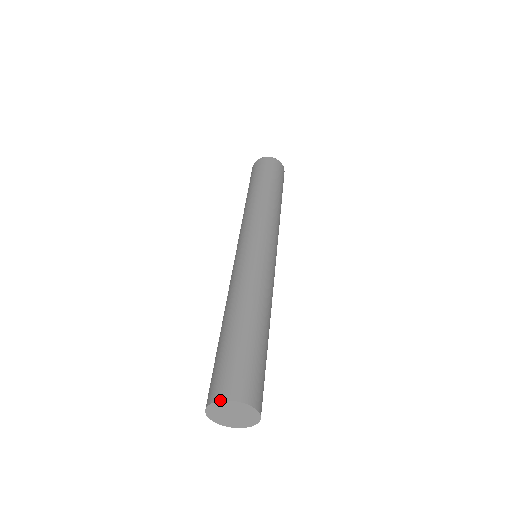
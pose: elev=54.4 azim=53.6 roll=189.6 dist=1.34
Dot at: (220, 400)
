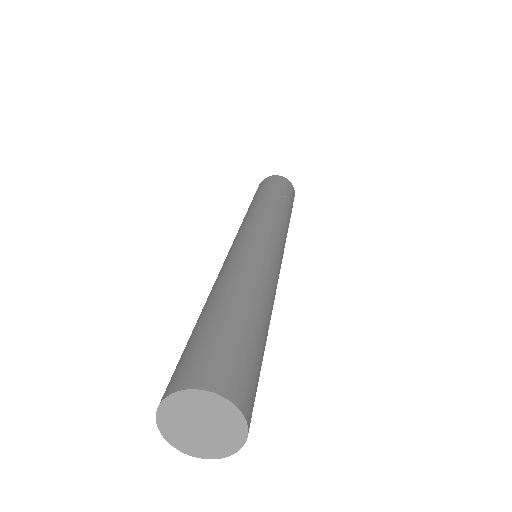
Dot at: occluded
